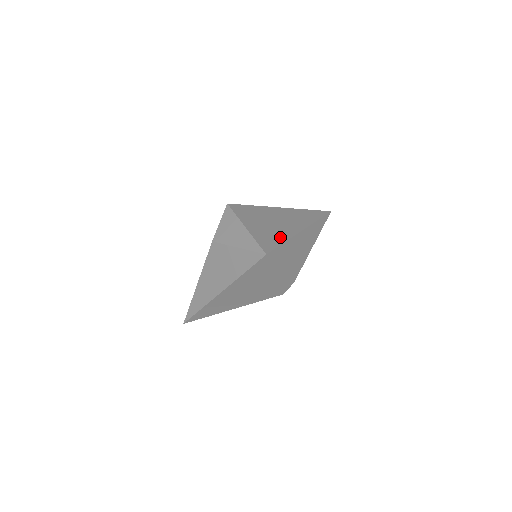
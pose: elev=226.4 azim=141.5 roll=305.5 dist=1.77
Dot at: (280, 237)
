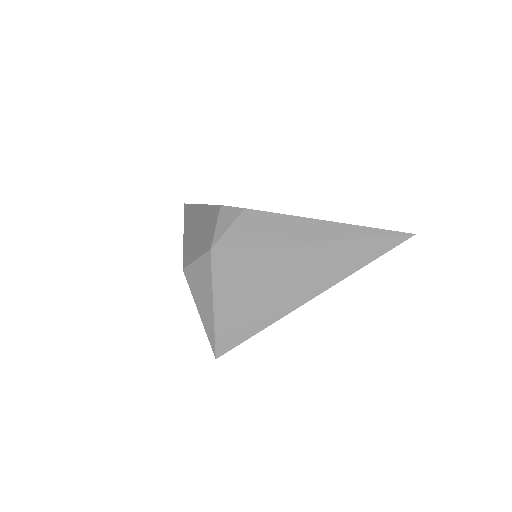
Dot at: (258, 323)
